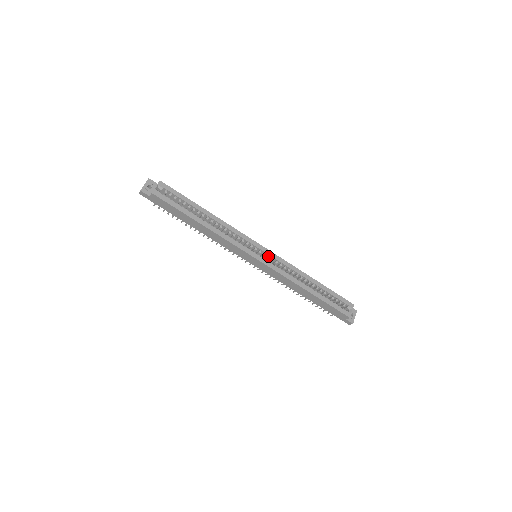
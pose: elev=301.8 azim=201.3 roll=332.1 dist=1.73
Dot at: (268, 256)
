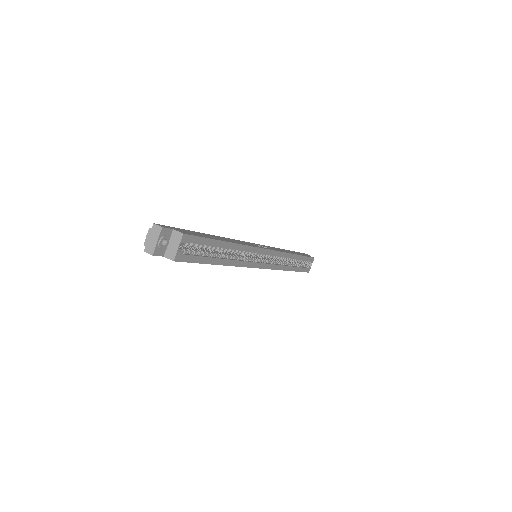
Dot at: (270, 256)
